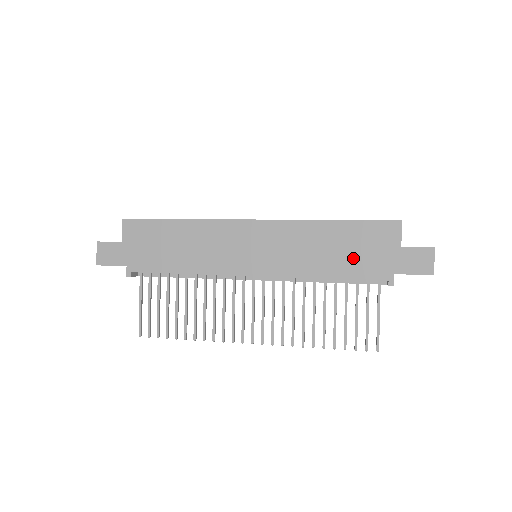
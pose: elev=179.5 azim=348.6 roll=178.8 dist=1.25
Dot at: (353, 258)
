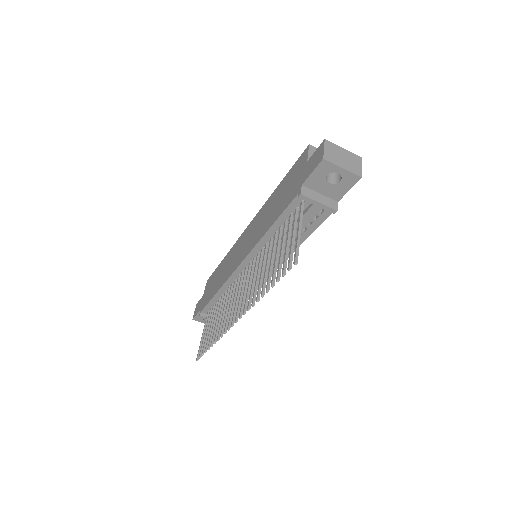
Dot at: (283, 199)
